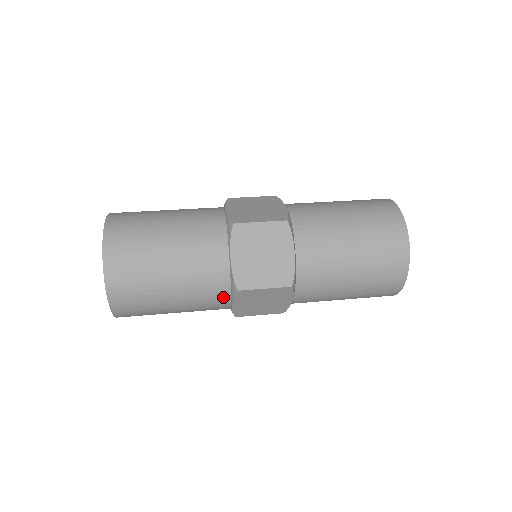
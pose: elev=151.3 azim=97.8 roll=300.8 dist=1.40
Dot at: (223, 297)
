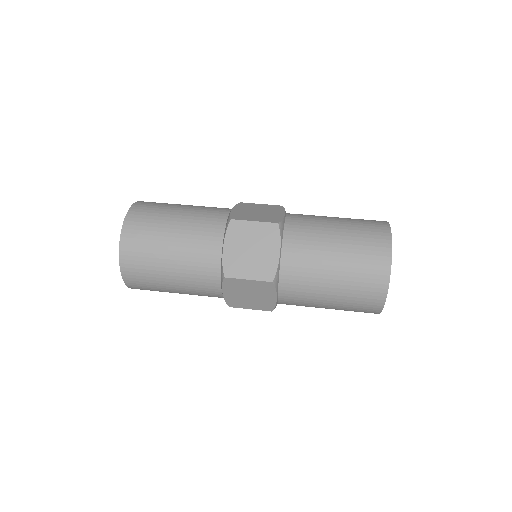
Dot at: occluded
